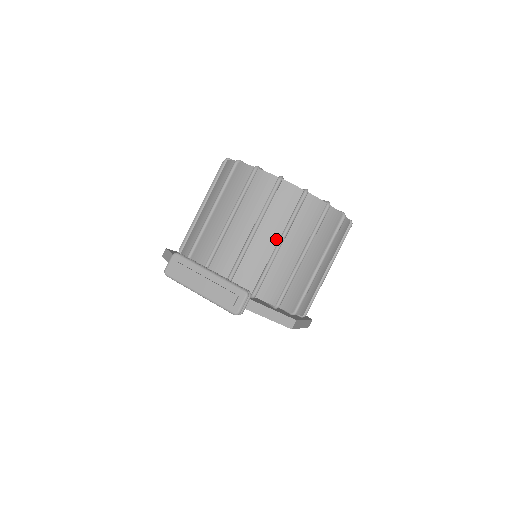
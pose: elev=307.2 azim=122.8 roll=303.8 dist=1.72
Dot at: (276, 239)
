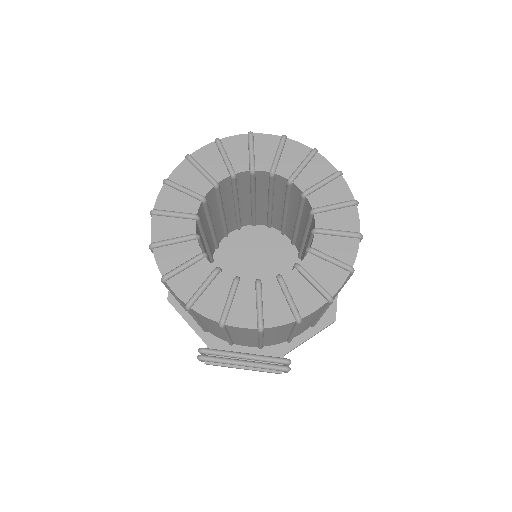
Dot at: (287, 333)
